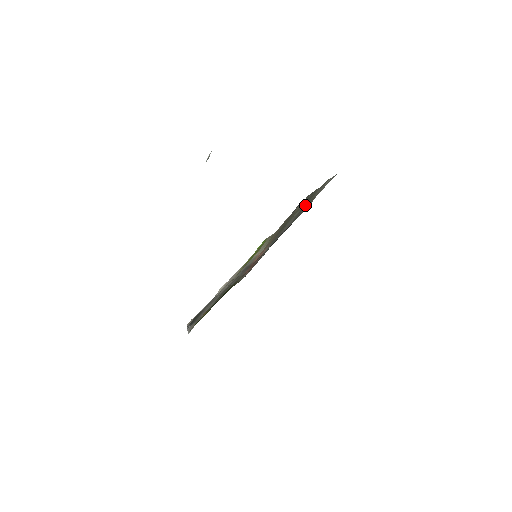
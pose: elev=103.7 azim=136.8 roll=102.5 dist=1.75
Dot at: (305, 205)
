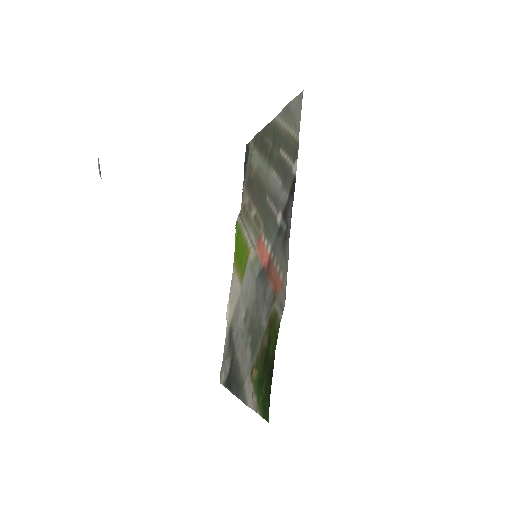
Dot at: (279, 156)
